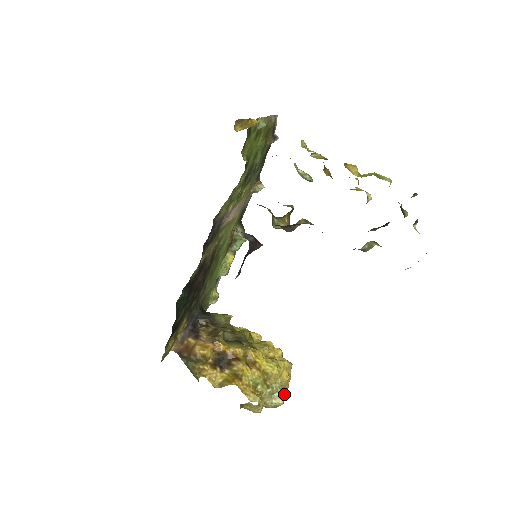
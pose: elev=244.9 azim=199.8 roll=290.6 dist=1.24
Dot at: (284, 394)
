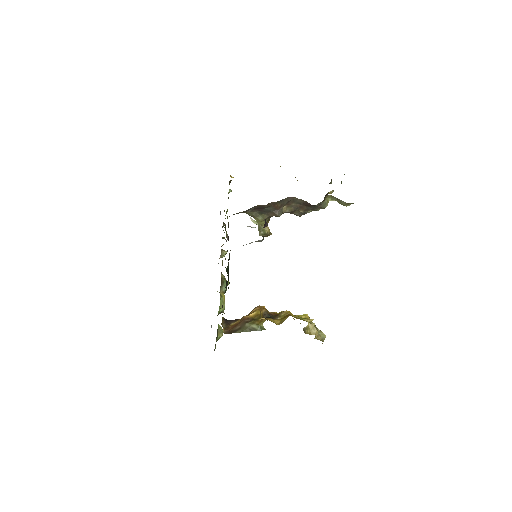
Dot at: occluded
